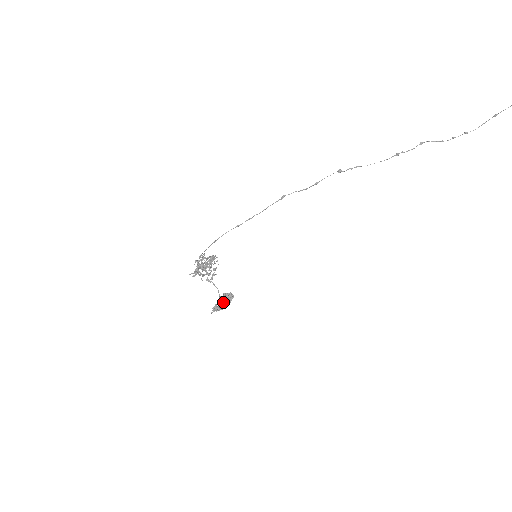
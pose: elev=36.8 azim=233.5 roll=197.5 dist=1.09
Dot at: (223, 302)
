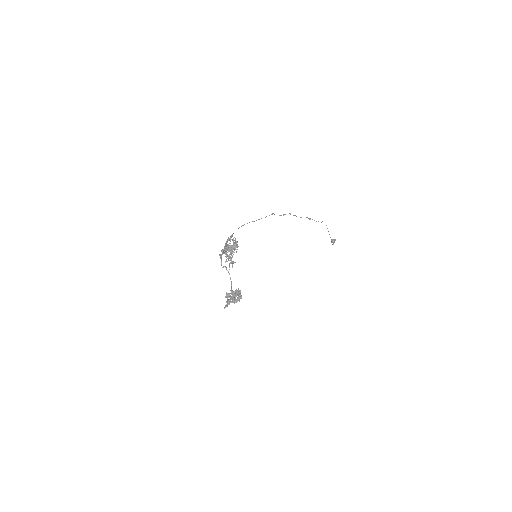
Dot at: (238, 294)
